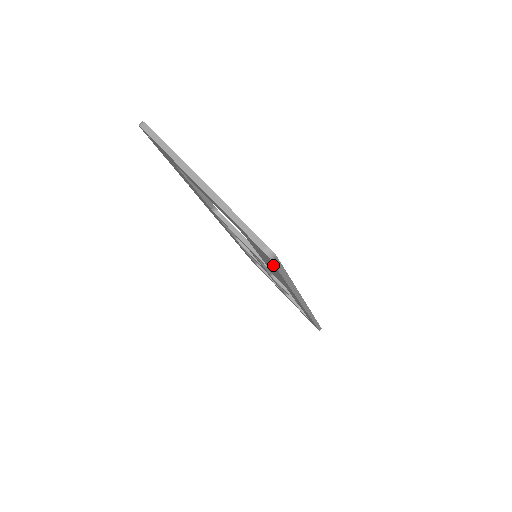
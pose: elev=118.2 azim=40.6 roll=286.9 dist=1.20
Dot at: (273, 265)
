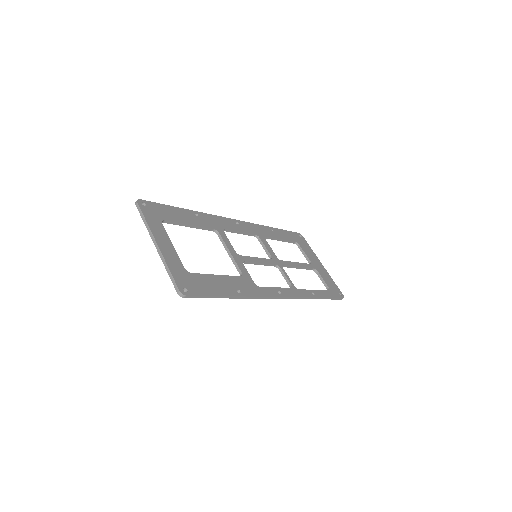
Dot at: occluded
